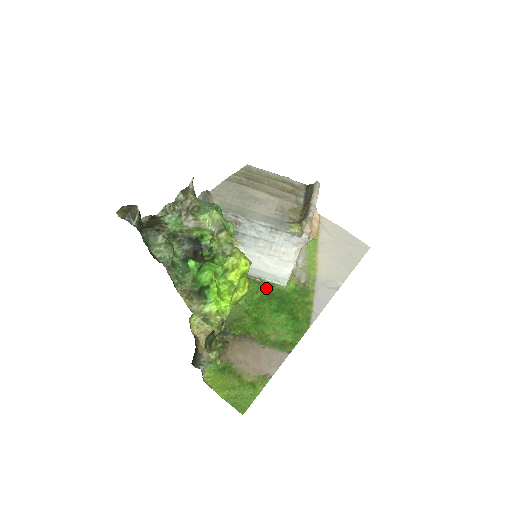
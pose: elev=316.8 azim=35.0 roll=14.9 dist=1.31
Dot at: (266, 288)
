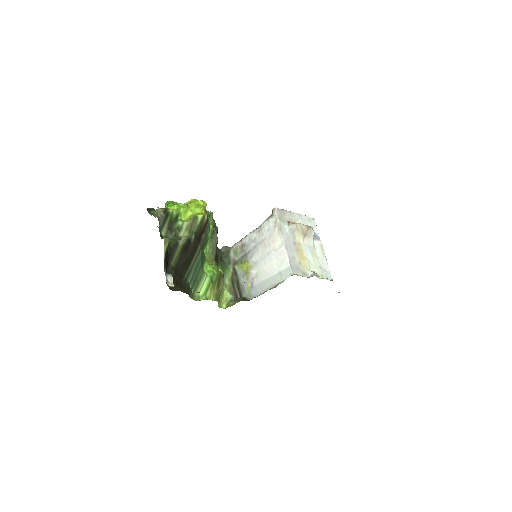
Dot at: occluded
